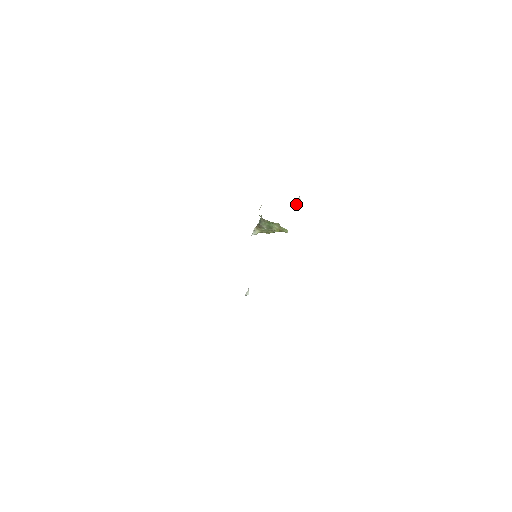
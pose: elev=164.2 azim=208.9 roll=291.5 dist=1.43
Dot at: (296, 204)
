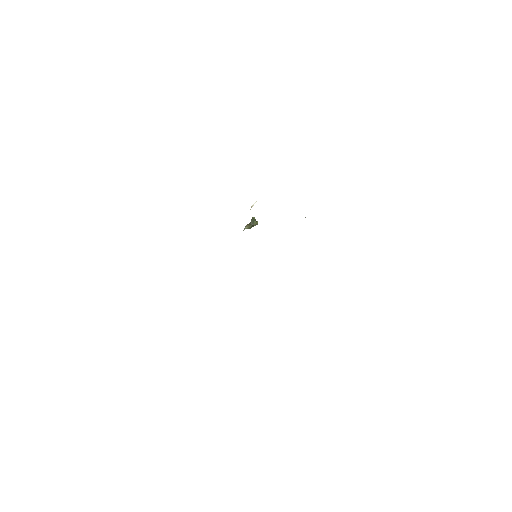
Dot at: occluded
